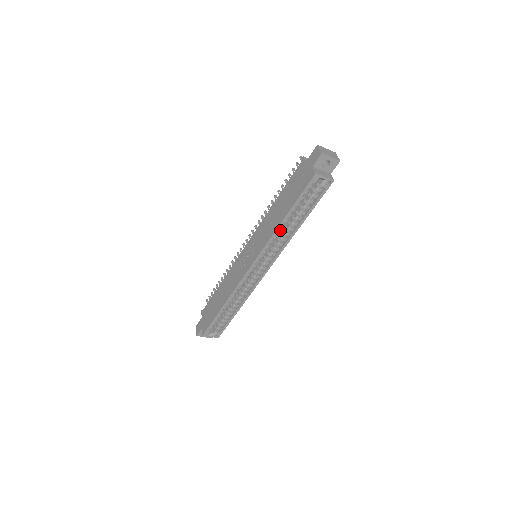
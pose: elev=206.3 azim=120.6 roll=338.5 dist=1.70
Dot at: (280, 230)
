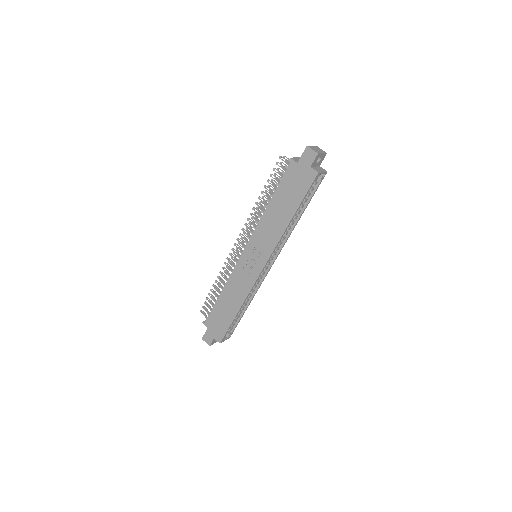
Dot at: occluded
